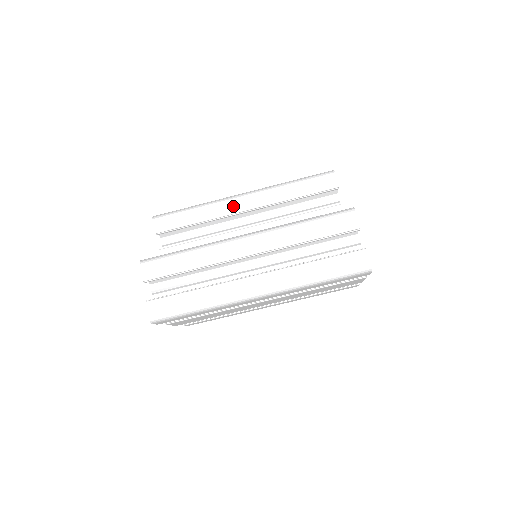
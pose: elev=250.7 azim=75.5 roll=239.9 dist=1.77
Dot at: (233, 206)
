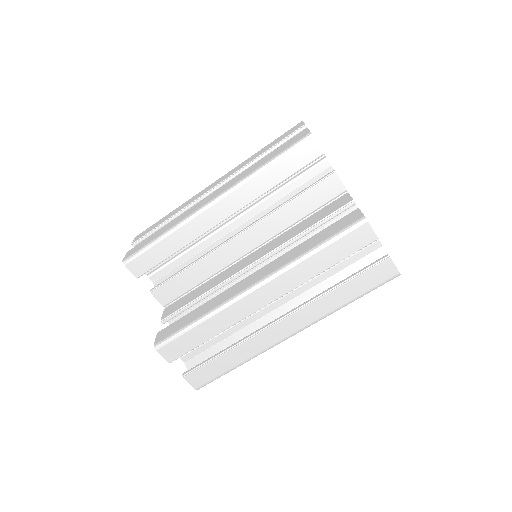
Dot at: (208, 220)
